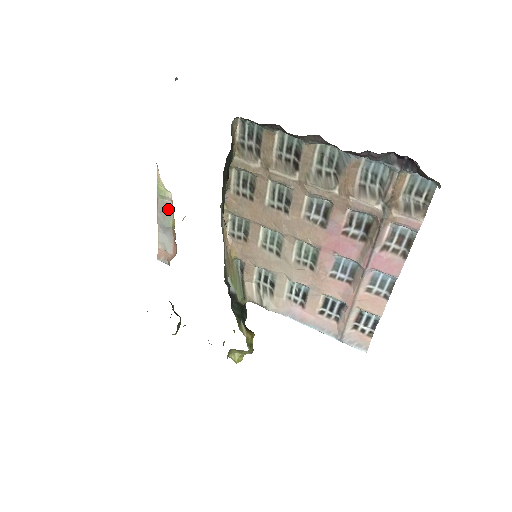
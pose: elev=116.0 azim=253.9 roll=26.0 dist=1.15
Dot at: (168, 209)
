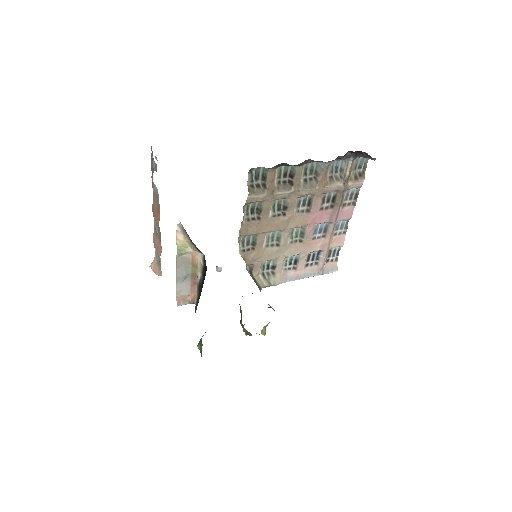
Dot at: (186, 261)
